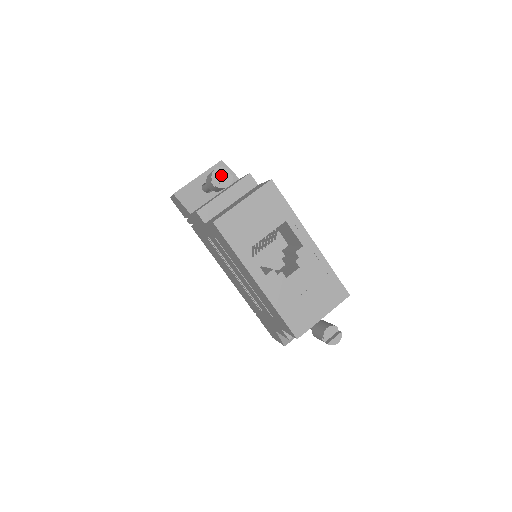
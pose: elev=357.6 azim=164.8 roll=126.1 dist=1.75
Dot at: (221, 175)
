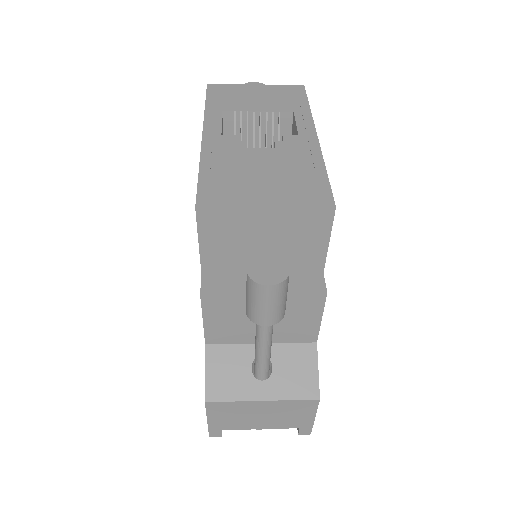
Dot at: occluded
